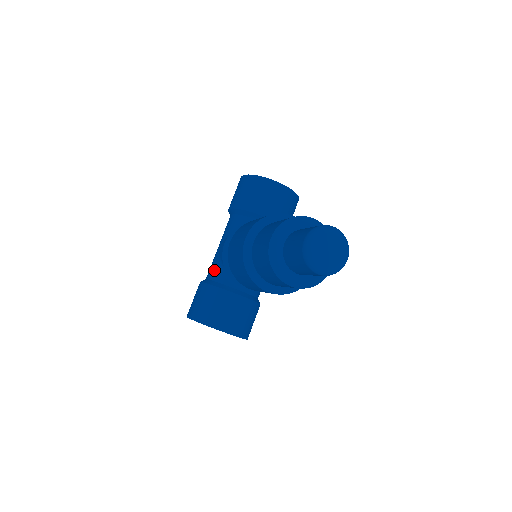
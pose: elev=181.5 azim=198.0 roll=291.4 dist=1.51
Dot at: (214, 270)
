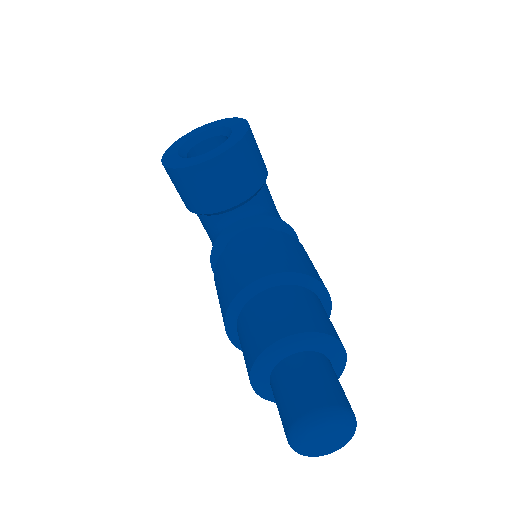
Dot at: occluded
